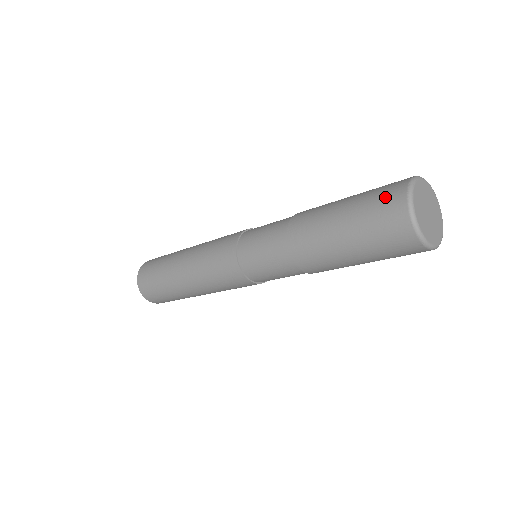
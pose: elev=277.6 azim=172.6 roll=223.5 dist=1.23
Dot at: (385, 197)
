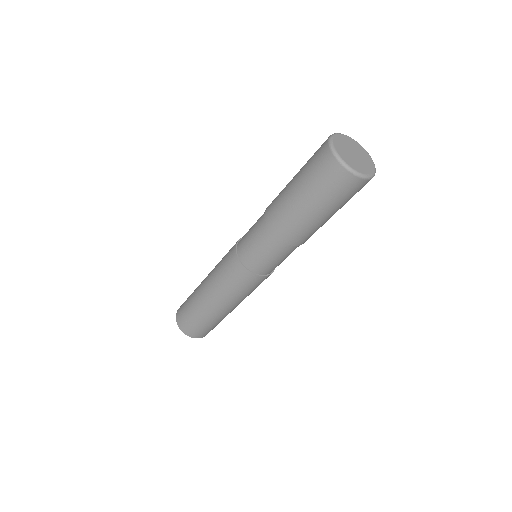
Dot at: occluded
